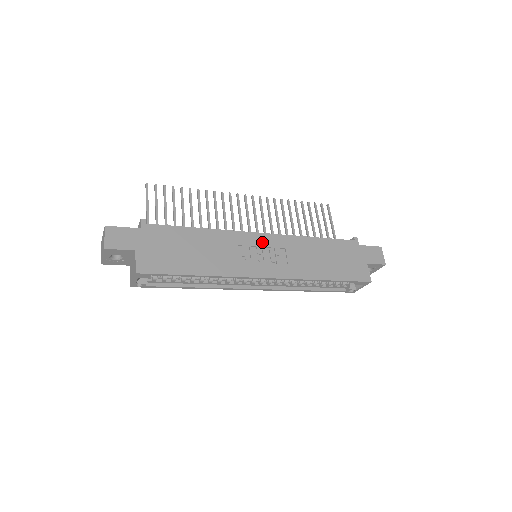
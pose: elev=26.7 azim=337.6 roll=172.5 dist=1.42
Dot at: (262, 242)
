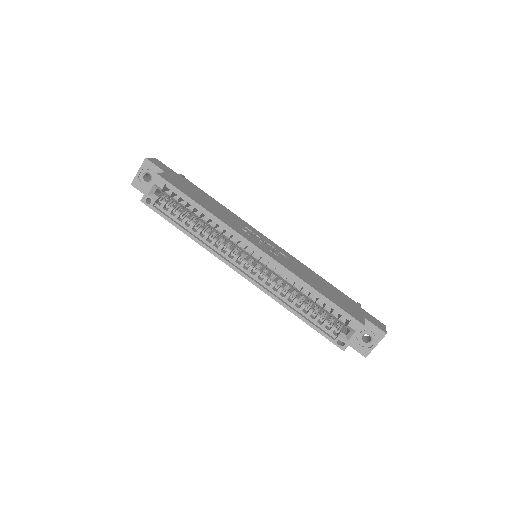
Dot at: (267, 241)
